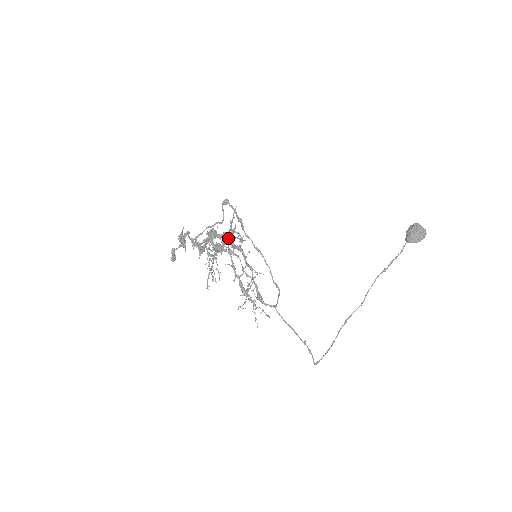
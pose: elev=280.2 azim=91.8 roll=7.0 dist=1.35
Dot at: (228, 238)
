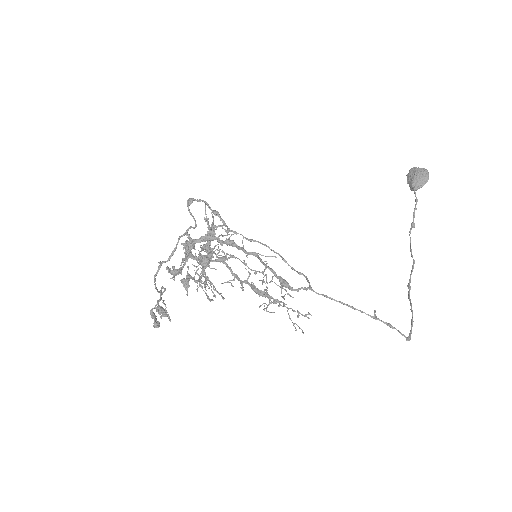
Dot at: (210, 237)
